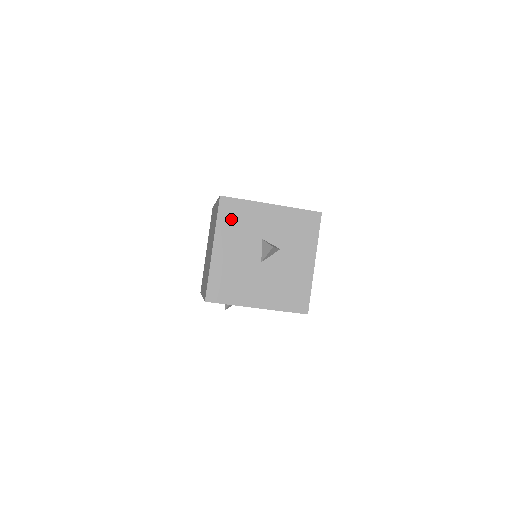
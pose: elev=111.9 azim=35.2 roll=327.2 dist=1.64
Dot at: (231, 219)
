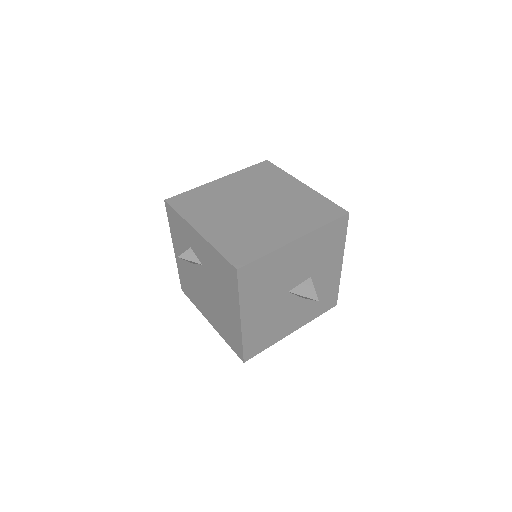
Dot at: (328, 237)
